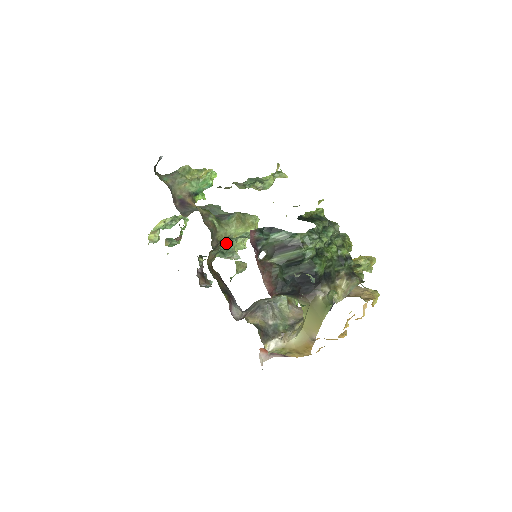
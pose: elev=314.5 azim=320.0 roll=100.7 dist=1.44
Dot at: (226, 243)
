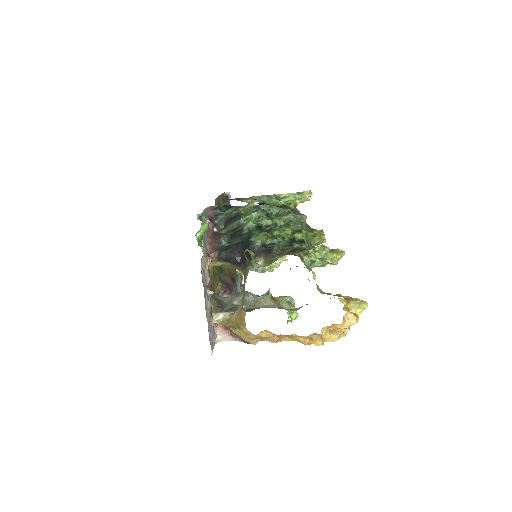
Dot at: occluded
